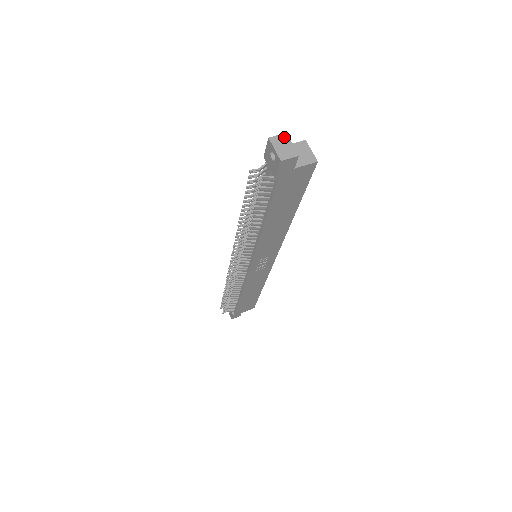
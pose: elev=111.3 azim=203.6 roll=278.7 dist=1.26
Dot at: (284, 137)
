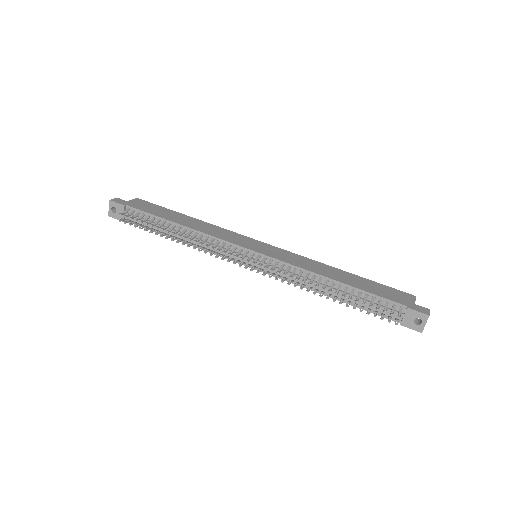
Dot at: (429, 313)
